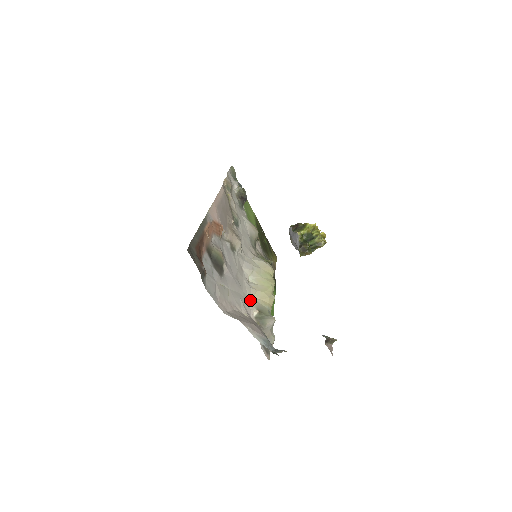
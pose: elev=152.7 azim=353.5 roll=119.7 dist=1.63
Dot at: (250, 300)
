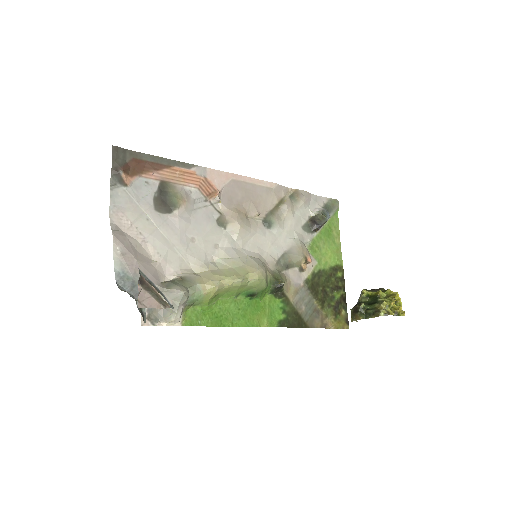
Dot at: (190, 269)
